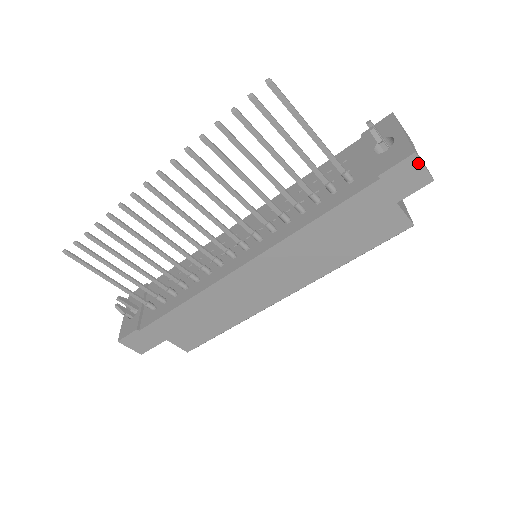
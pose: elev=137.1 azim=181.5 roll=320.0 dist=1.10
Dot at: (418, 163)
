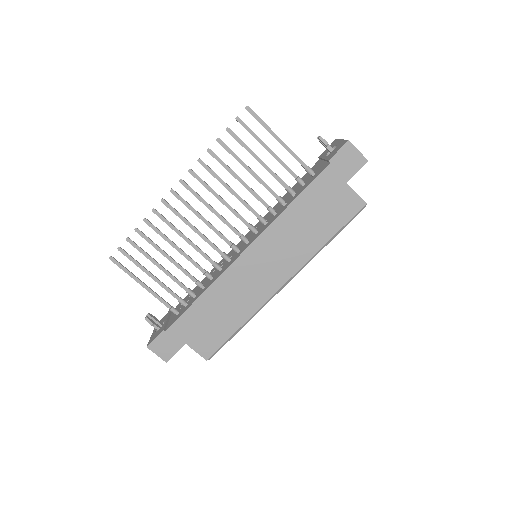
Dot at: (353, 148)
